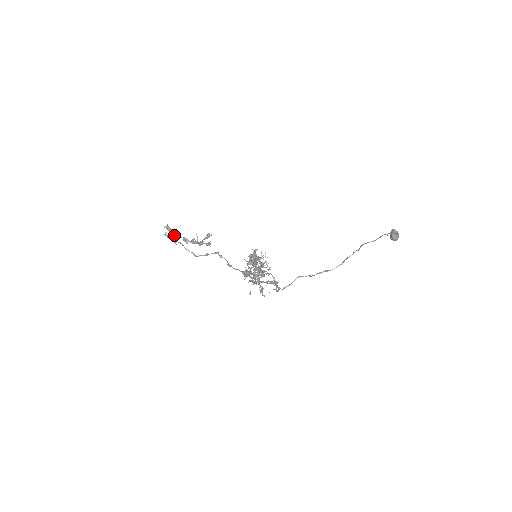
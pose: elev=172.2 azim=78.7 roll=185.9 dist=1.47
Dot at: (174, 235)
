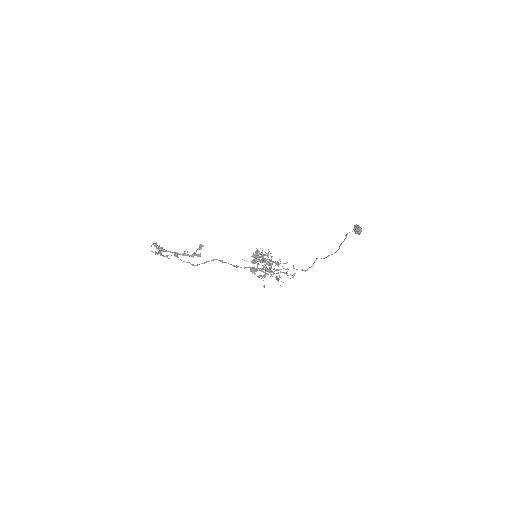
Dot at: (163, 251)
